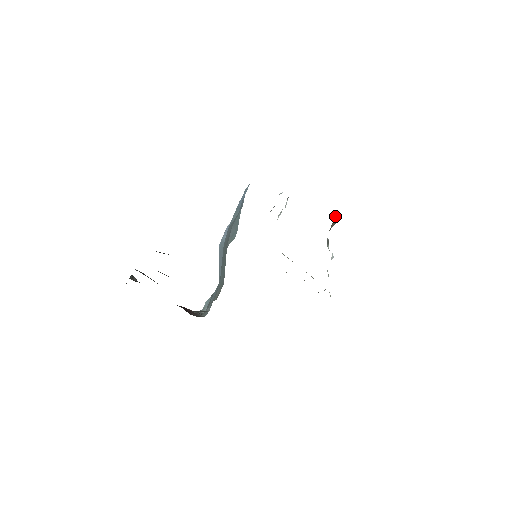
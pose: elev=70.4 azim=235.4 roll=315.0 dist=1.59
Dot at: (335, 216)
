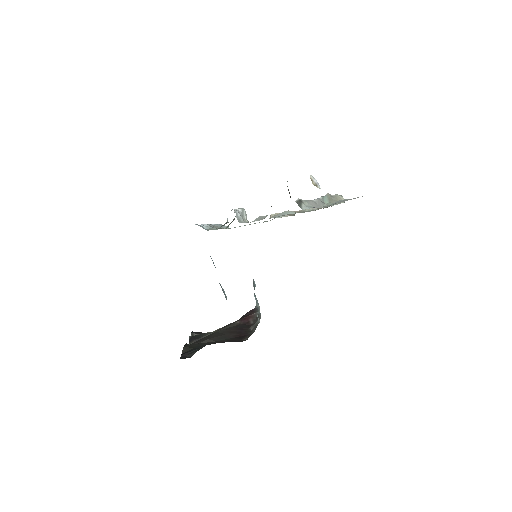
Dot at: occluded
